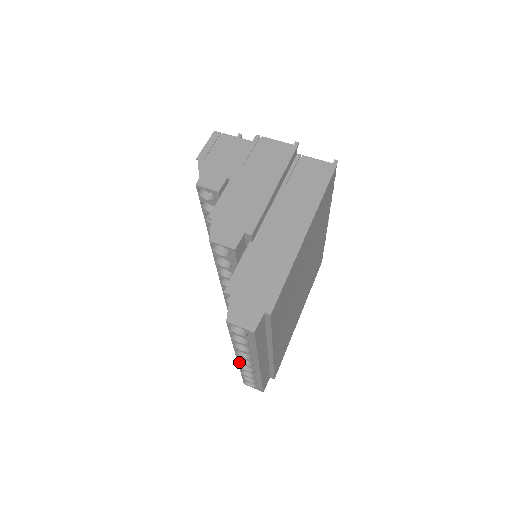
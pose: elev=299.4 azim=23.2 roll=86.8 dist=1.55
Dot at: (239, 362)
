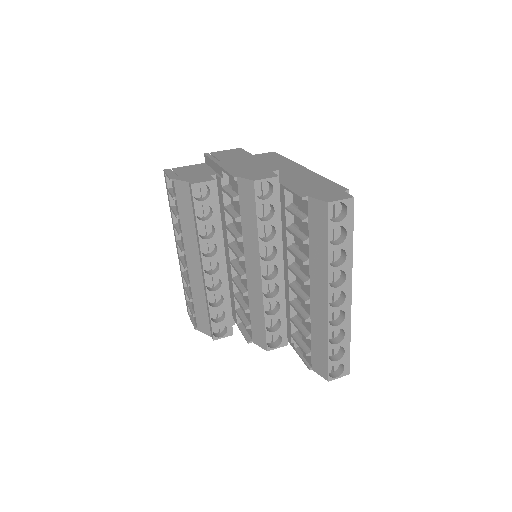
Dot at: (330, 309)
